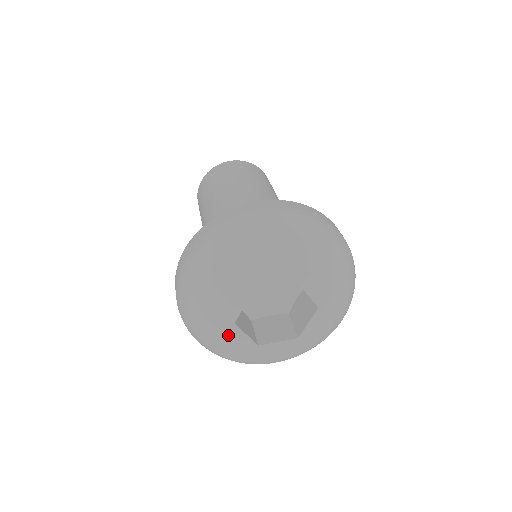
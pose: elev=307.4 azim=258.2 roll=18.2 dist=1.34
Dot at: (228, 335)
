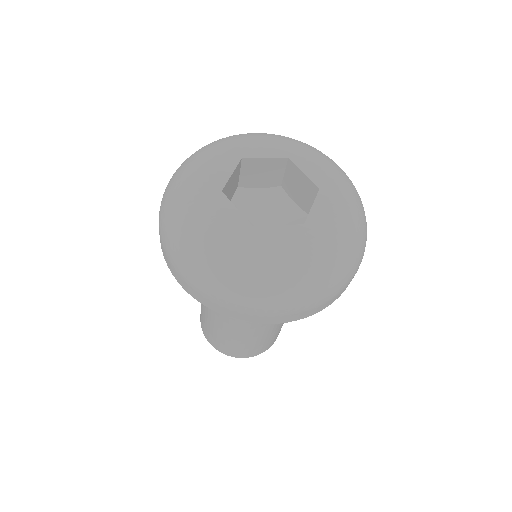
Dot at: (214, 205)
